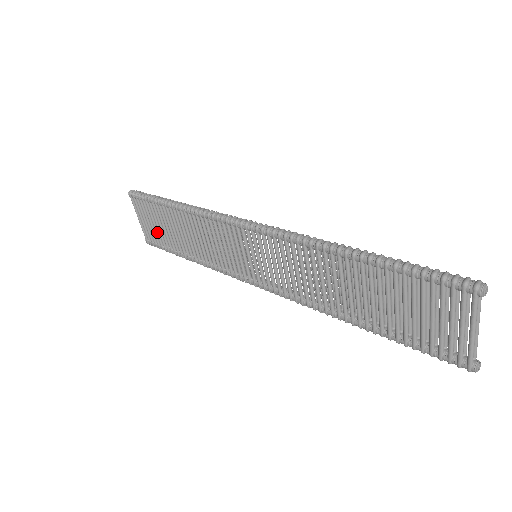
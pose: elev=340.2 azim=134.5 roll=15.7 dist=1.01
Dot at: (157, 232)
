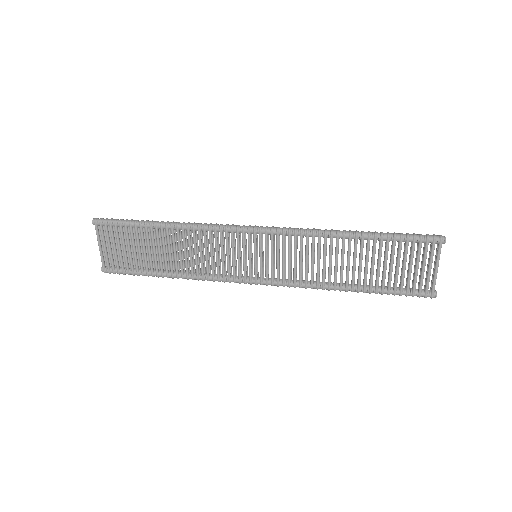
Dot at: (126, 256)
